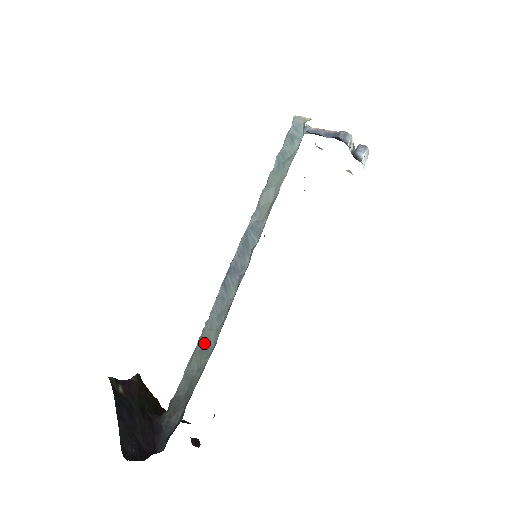
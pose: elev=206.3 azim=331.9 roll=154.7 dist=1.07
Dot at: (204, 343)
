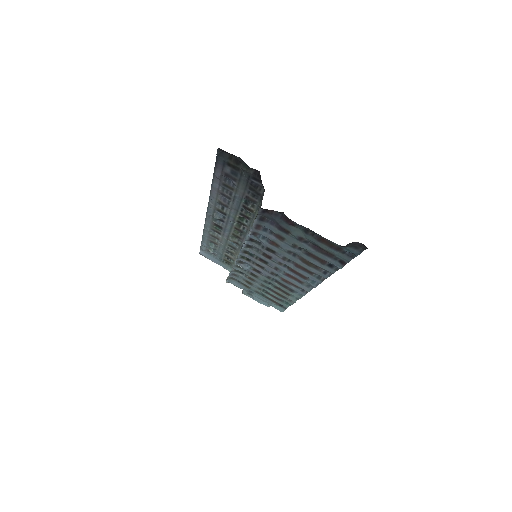
Dot at: occluded
